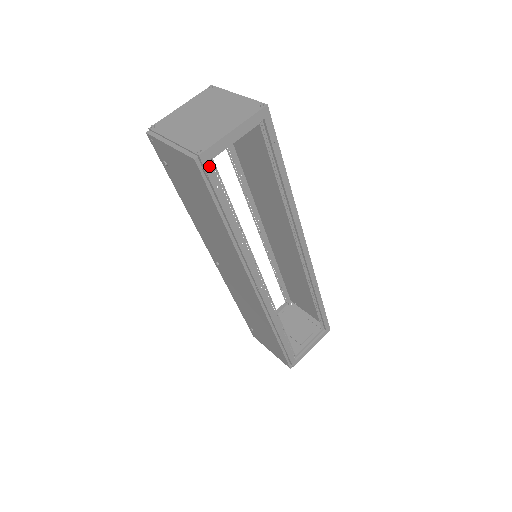
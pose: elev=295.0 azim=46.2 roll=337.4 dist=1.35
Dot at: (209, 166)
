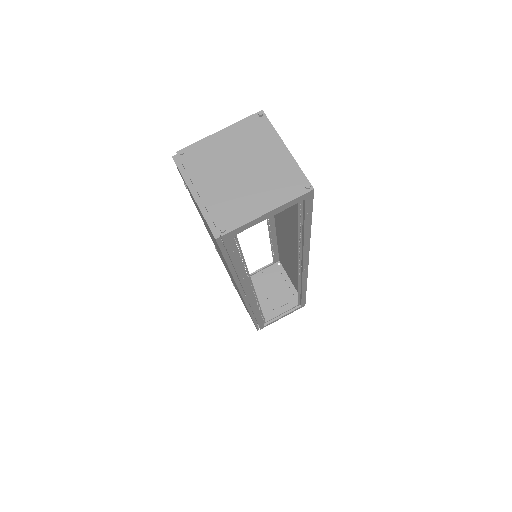
Dot at: (229, 241)
